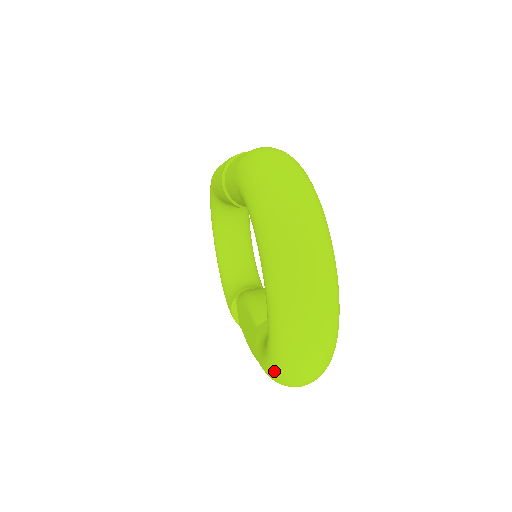
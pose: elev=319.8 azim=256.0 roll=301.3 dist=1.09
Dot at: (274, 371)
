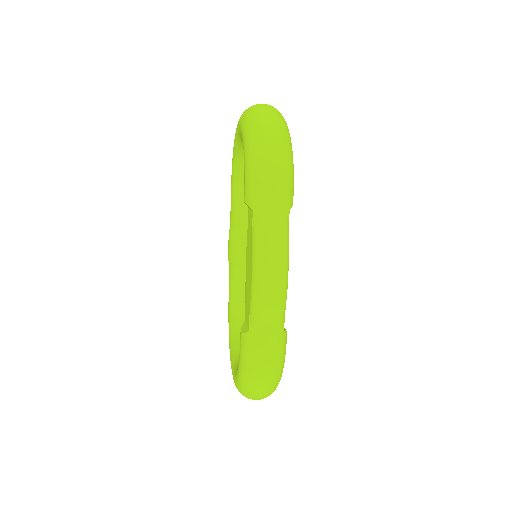
Dot at: (248, 141)
